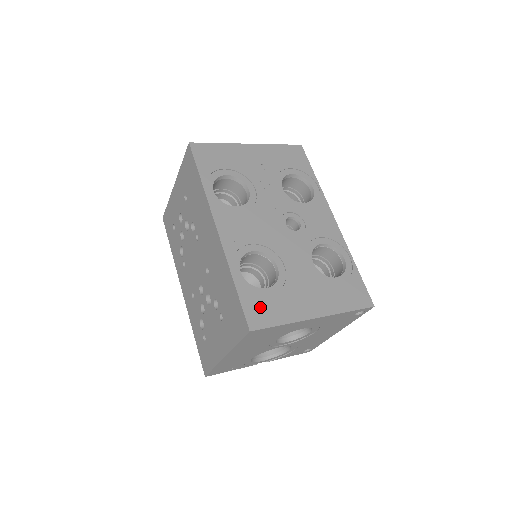
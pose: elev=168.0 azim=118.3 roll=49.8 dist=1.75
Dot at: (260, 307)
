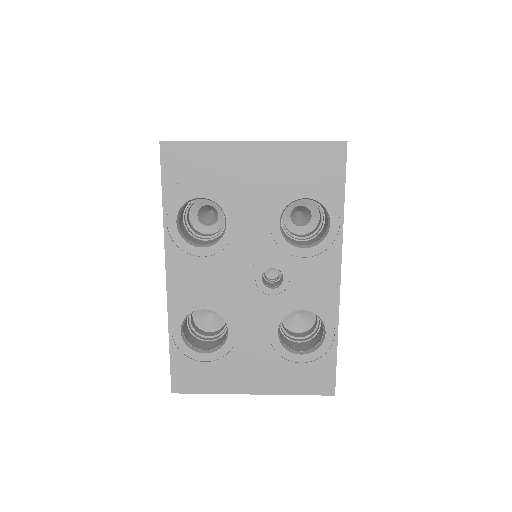
Dot at: (190, 372)
